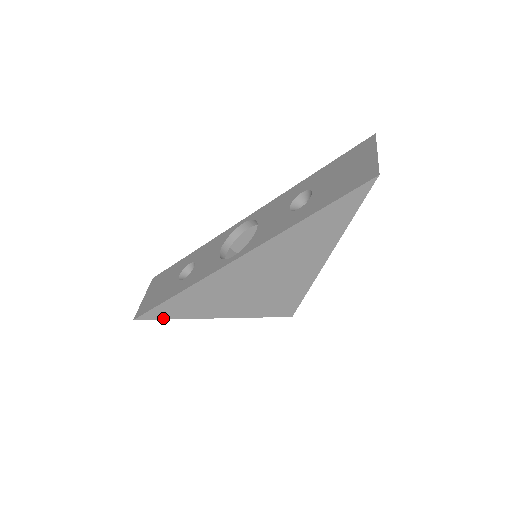
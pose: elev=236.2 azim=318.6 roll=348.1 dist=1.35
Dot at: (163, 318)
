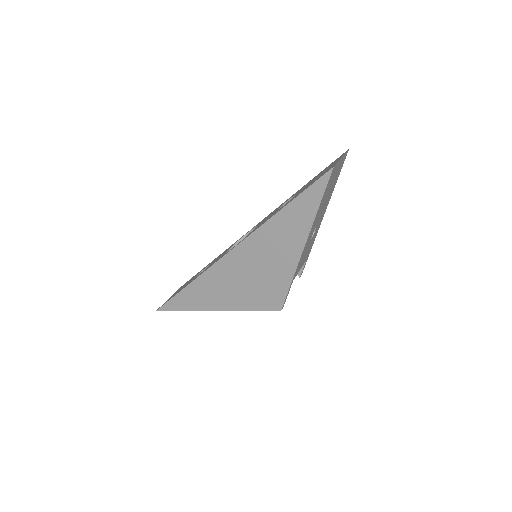
Dot at: (179, 309)
